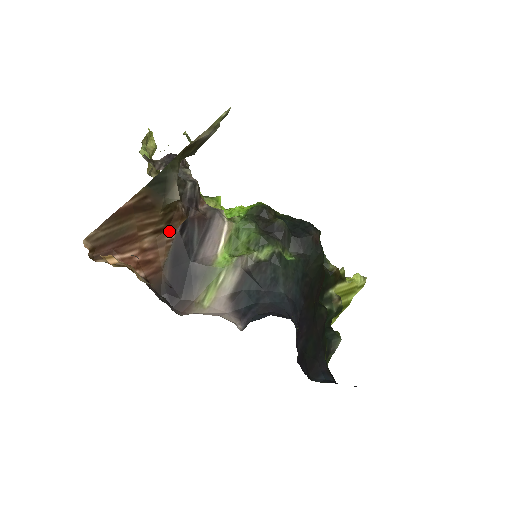
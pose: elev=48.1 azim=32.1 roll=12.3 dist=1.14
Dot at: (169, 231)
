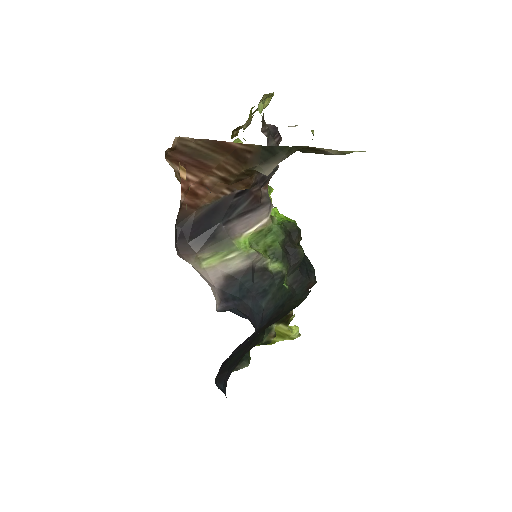
Dot at: (230, 186)
